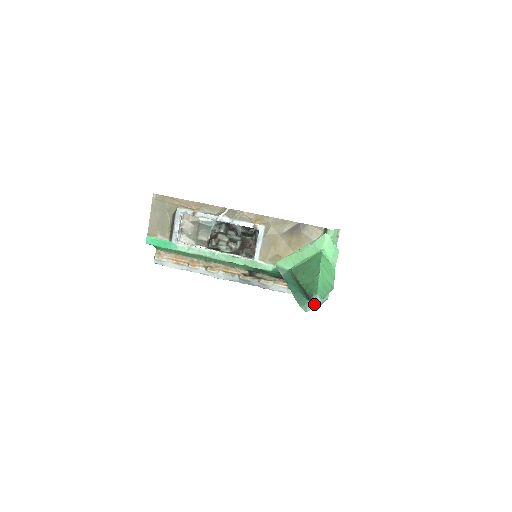
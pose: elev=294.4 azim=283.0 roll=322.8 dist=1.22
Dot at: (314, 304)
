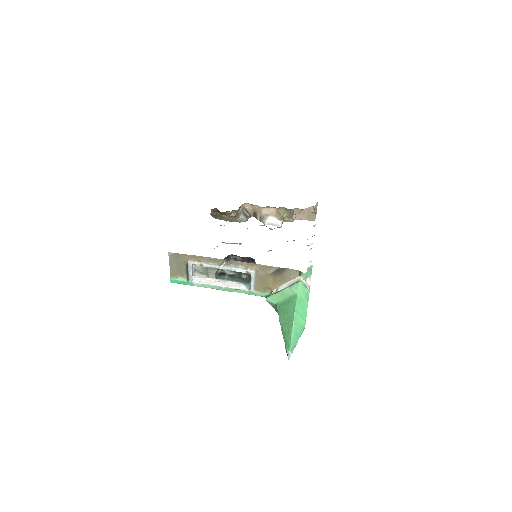
Dot at: occluded
